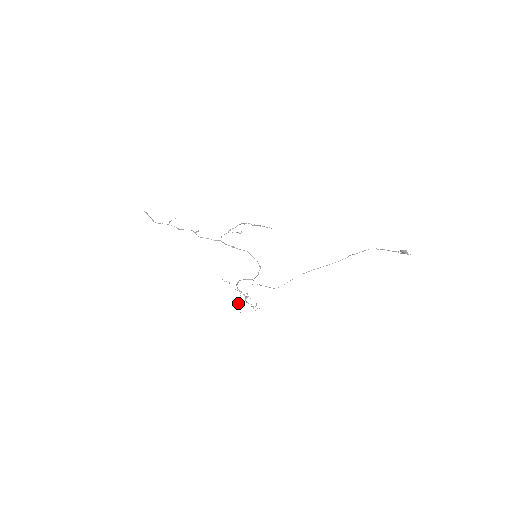
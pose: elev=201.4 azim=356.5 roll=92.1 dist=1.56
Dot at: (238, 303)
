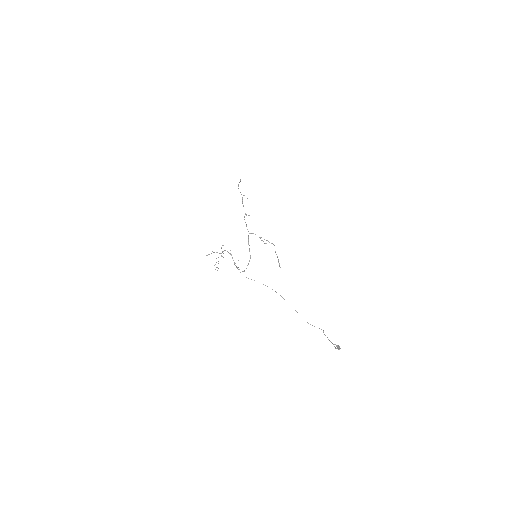
Dot at: (213, 252)
